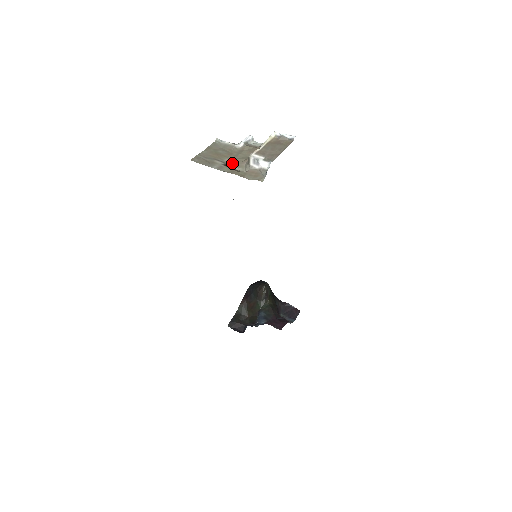
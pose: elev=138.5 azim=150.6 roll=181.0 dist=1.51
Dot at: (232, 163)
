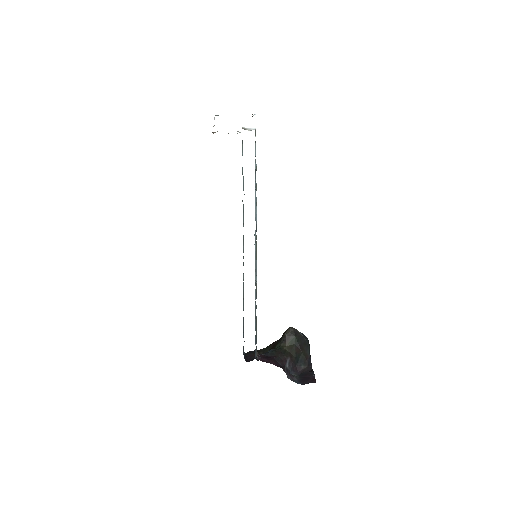
Dot at: (217, 131)
